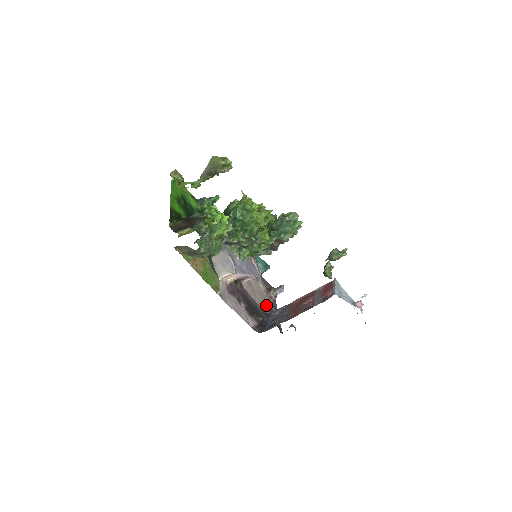
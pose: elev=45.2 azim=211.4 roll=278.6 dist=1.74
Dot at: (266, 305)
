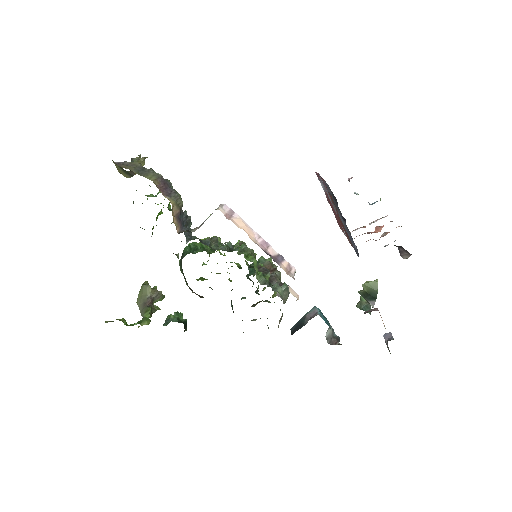
Dot at: occluded
